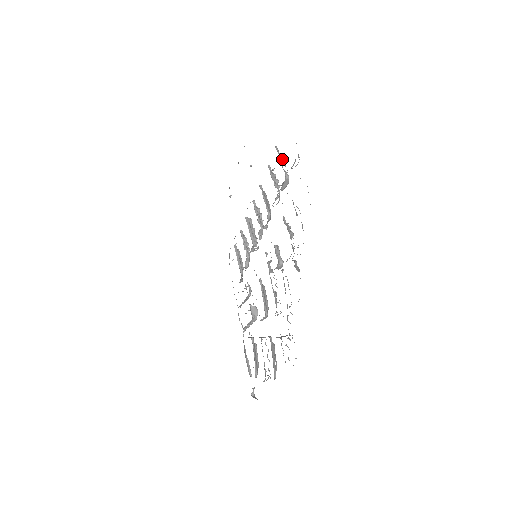
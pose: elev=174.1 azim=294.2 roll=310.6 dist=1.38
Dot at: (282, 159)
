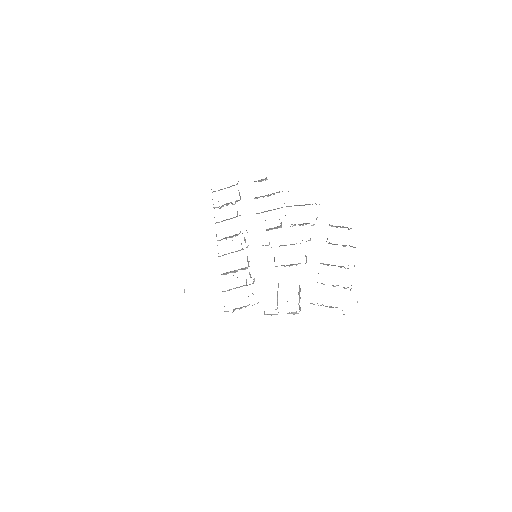
Dot at: occluded
